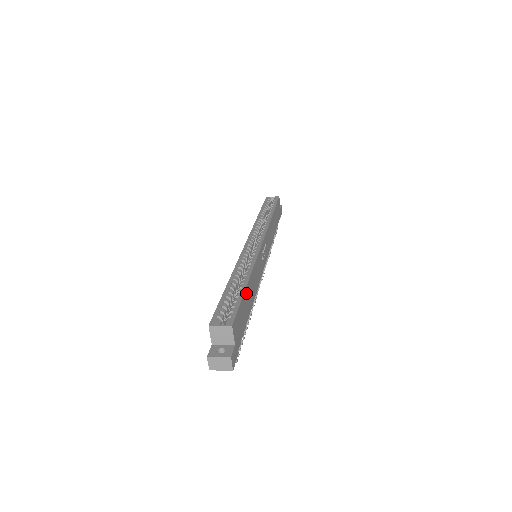
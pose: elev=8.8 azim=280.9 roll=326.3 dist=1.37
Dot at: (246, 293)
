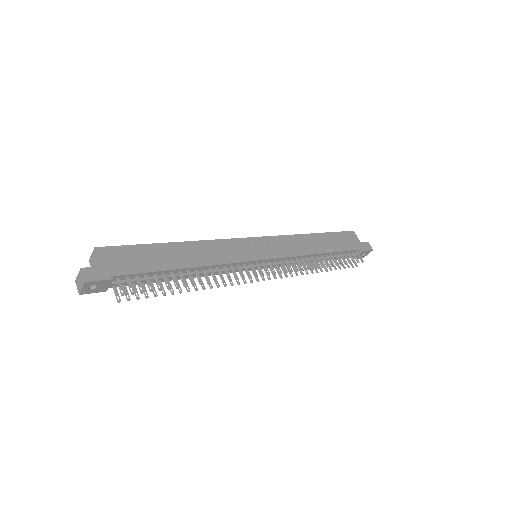
Dot at: (163, 248)
